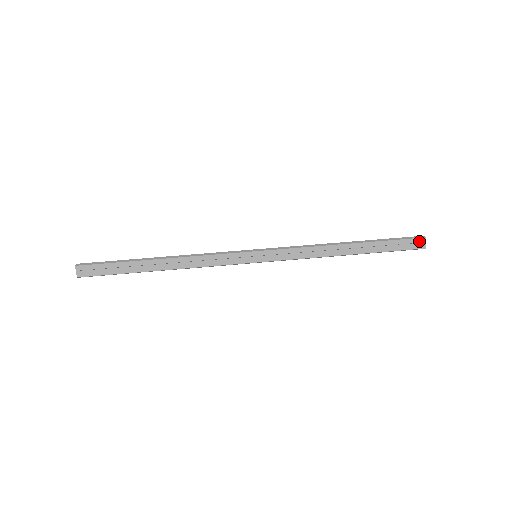
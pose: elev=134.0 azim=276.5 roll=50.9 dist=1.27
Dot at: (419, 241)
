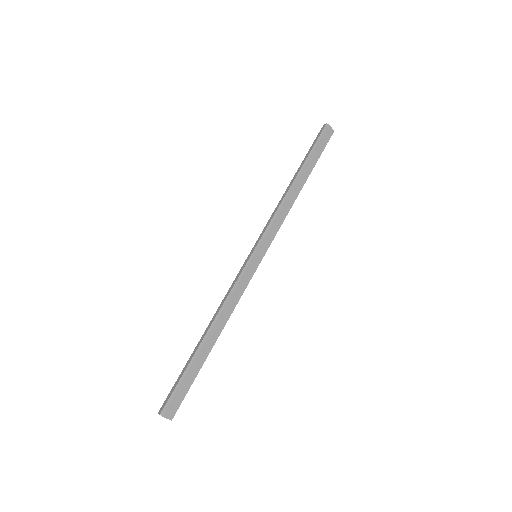
Dot at: (328, 131)
